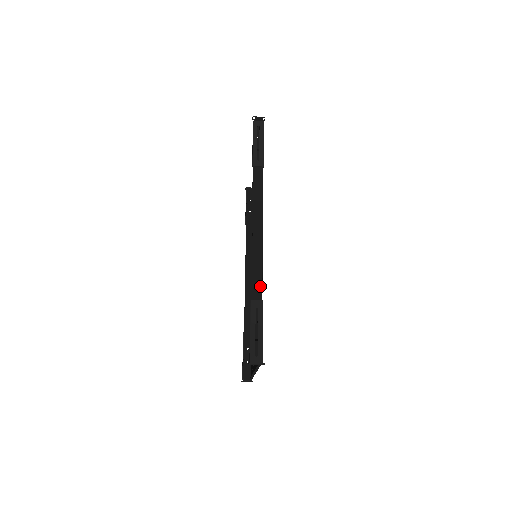
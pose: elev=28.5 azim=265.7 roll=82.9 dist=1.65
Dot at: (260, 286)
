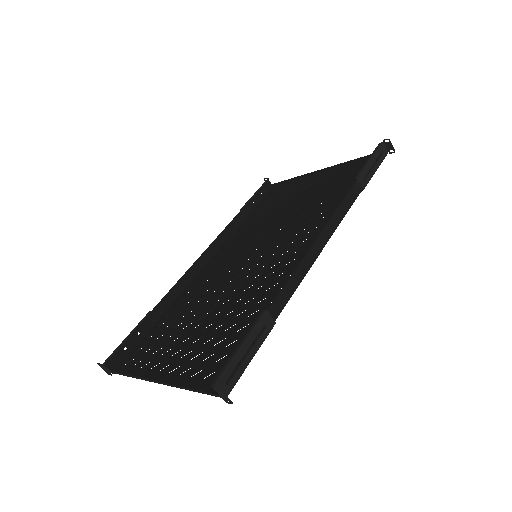
Dot at: (284, 304)
